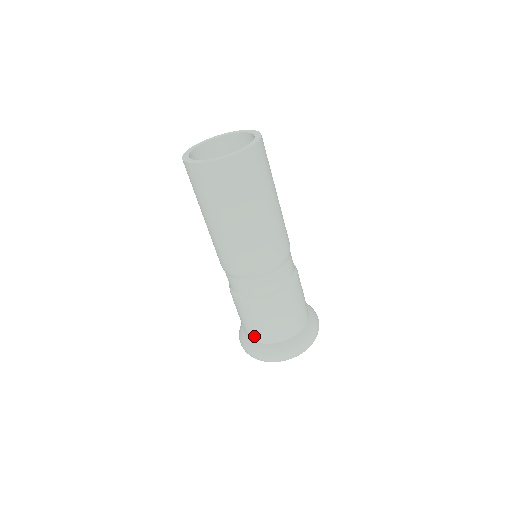
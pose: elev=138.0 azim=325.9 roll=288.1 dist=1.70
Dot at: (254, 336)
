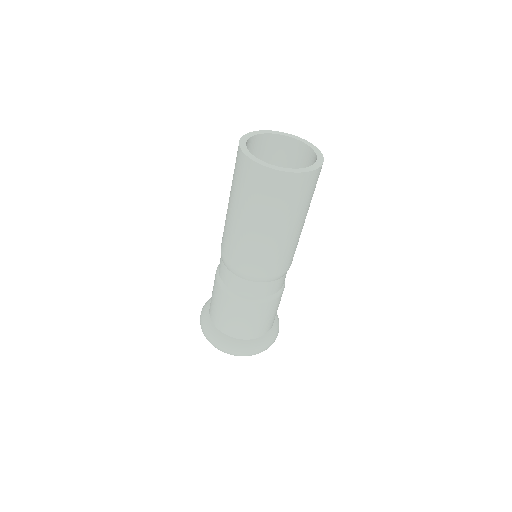
Dot at: (234, 332)
